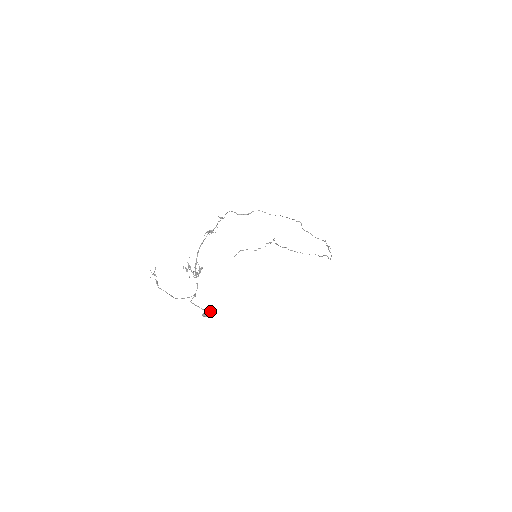
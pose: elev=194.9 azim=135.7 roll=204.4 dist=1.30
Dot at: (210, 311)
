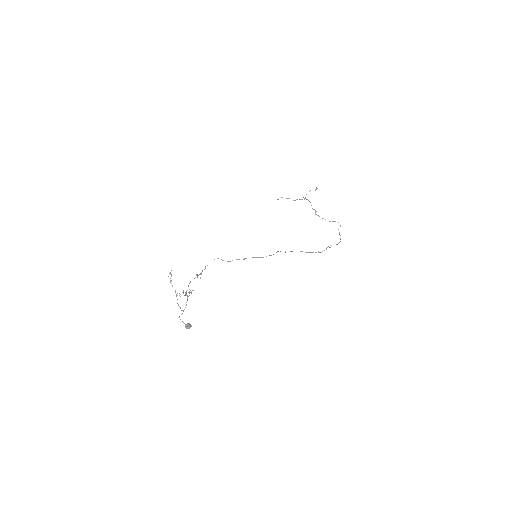
Dot at: (189, 326)
